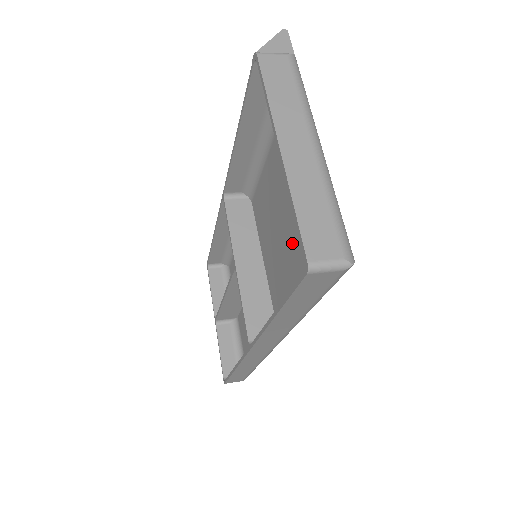
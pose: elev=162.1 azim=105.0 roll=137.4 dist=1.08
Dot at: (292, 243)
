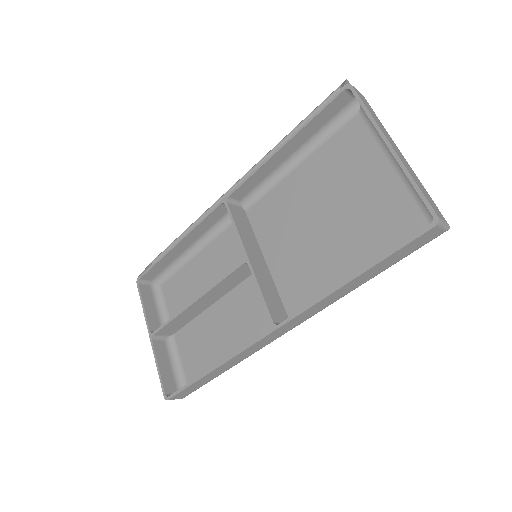
Dot at: (337, 233)
